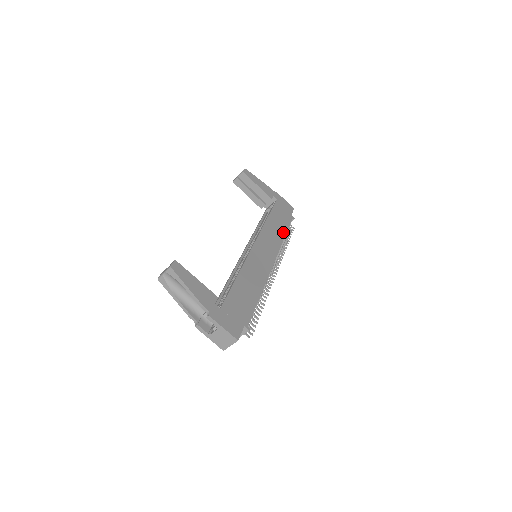
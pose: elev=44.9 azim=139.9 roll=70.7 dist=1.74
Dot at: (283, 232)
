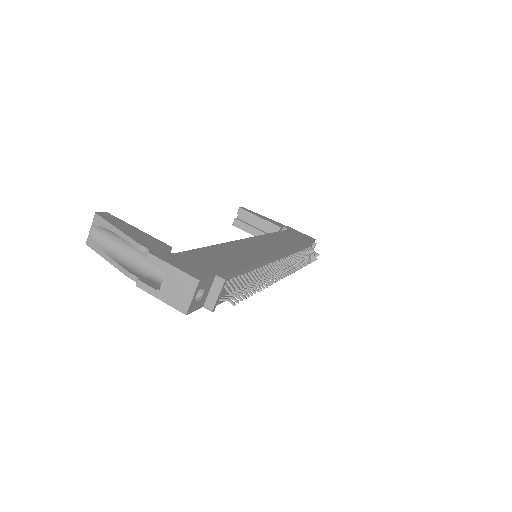
Dot at: (297, 245)
